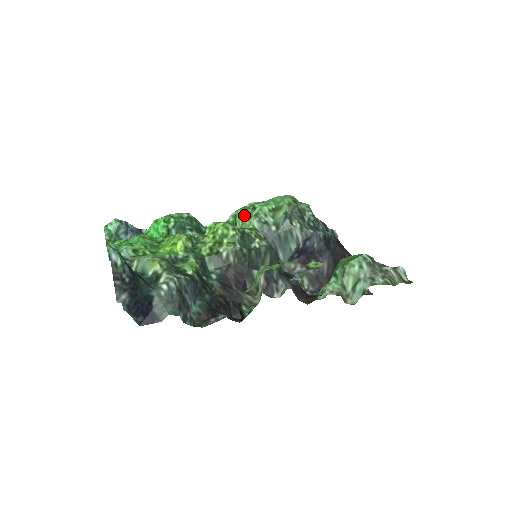
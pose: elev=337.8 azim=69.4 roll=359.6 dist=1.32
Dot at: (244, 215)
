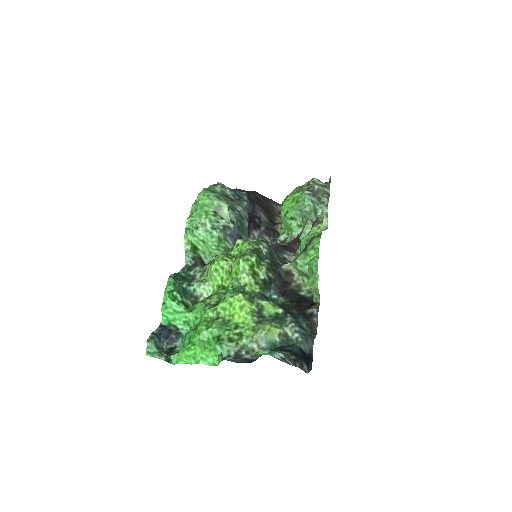
Dot at: (200, 236)
